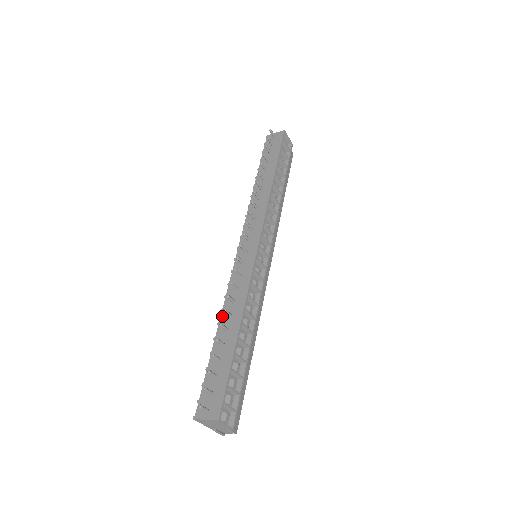
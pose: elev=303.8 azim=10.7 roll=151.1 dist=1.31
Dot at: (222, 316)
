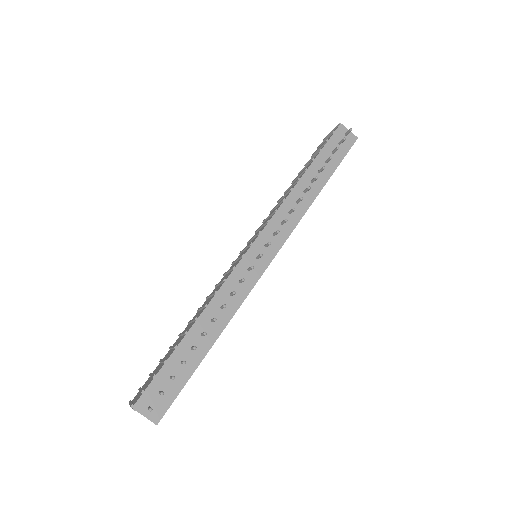
Dot at: (204, 314)
